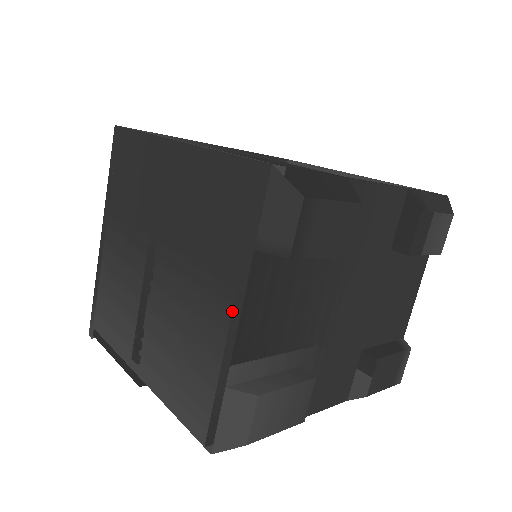
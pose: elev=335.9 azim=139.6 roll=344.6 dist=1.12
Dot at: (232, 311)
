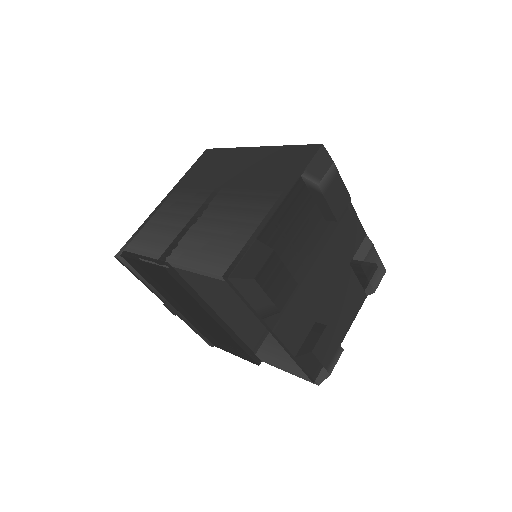
Dot at: (275, 203)
